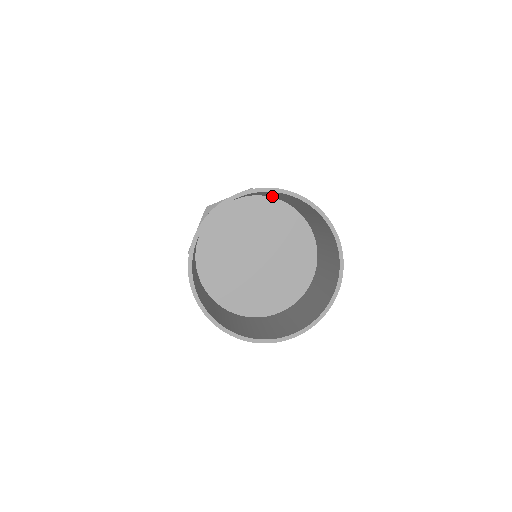
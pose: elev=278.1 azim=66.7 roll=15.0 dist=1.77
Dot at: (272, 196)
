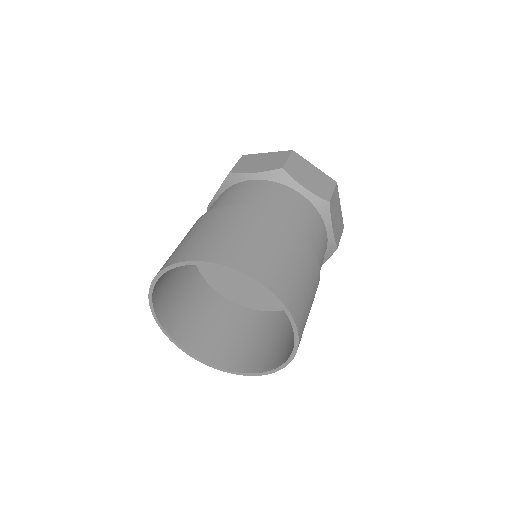
Dot at: occluded
